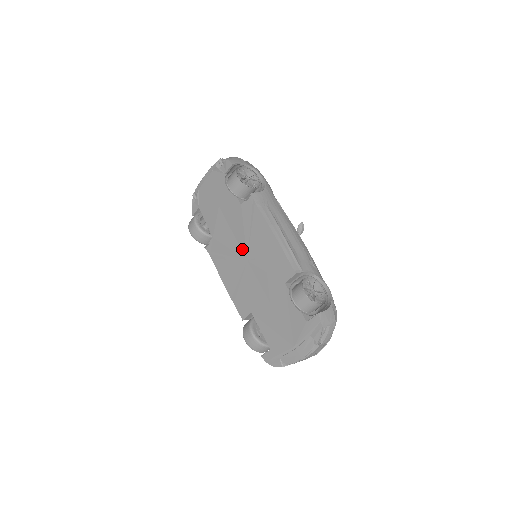
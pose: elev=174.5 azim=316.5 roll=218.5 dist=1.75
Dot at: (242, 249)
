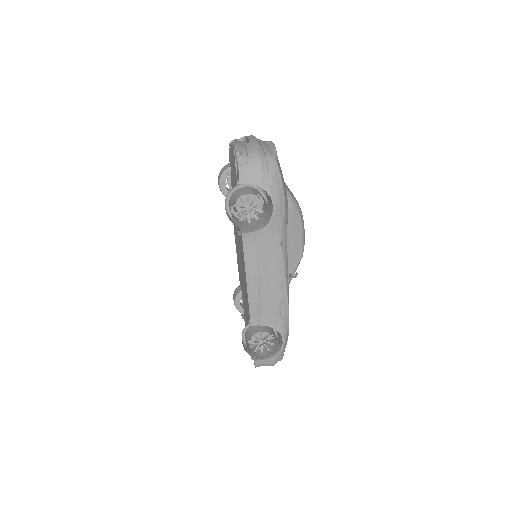
Dot at: (239, 250)
